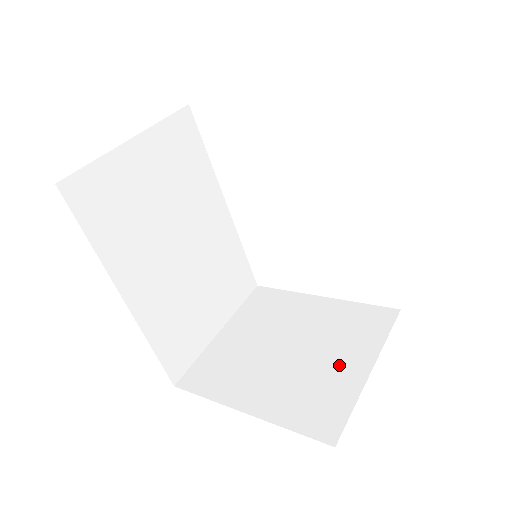
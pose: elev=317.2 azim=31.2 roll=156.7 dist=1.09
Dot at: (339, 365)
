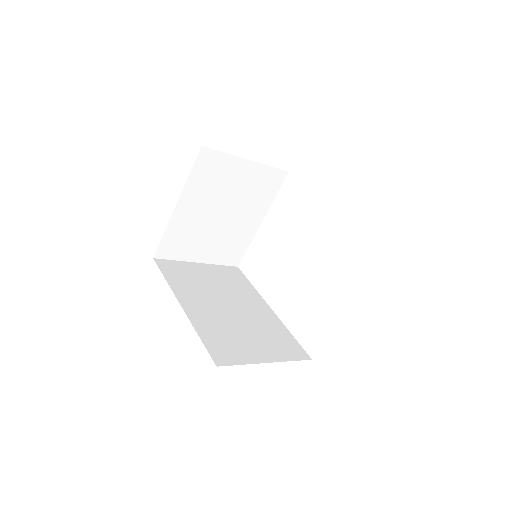
Dot at: occluded
